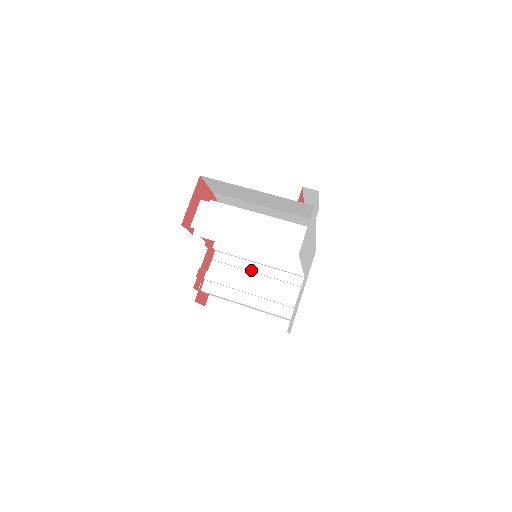
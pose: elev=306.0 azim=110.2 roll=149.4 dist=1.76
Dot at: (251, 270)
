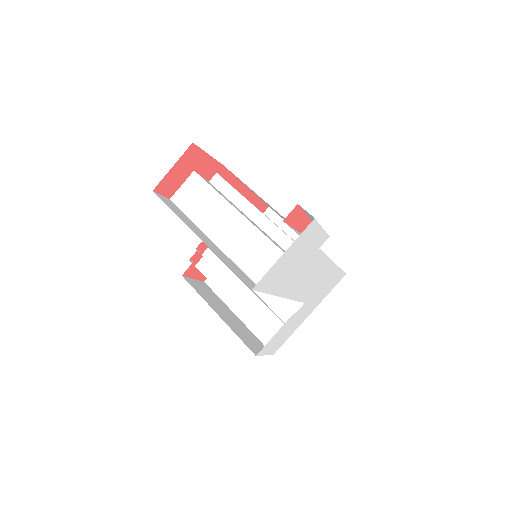
Dot at: occluded
